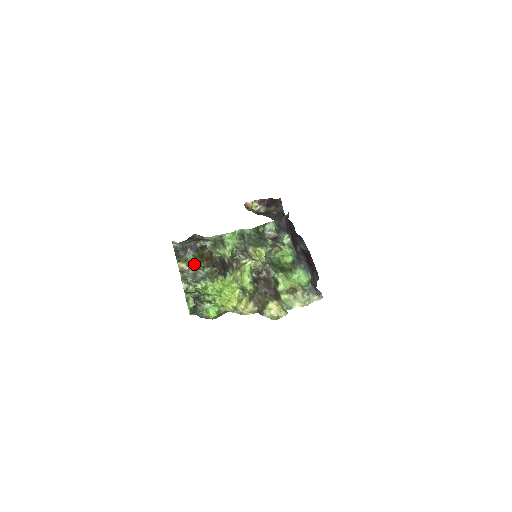
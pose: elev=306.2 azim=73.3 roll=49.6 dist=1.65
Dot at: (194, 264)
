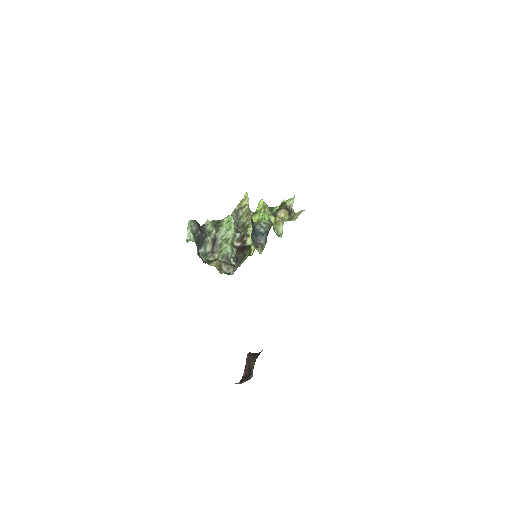
Dot at: occluded
